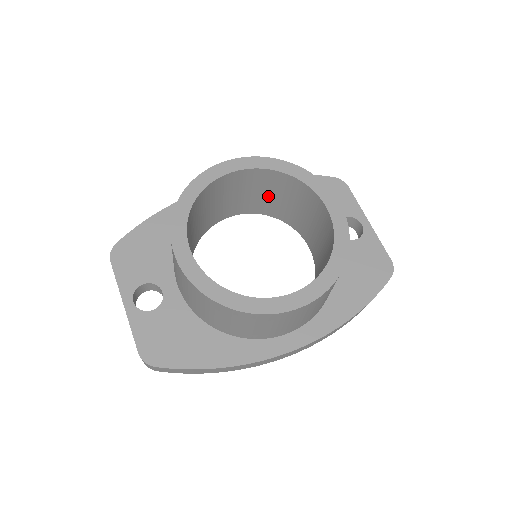
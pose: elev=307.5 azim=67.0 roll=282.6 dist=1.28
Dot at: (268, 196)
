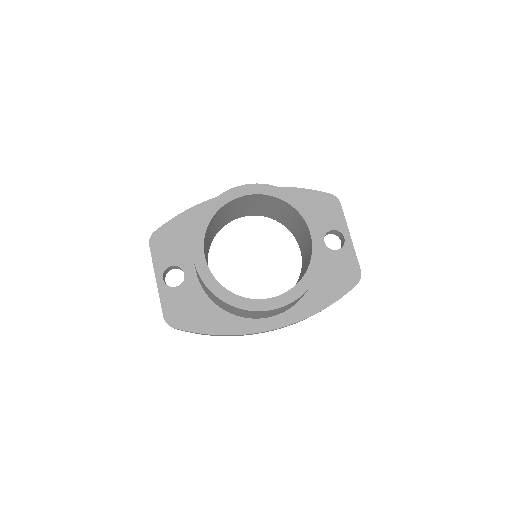
Dot at: (272, 209)
